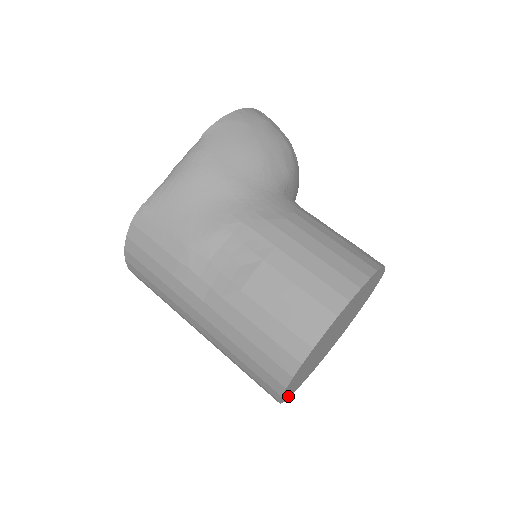
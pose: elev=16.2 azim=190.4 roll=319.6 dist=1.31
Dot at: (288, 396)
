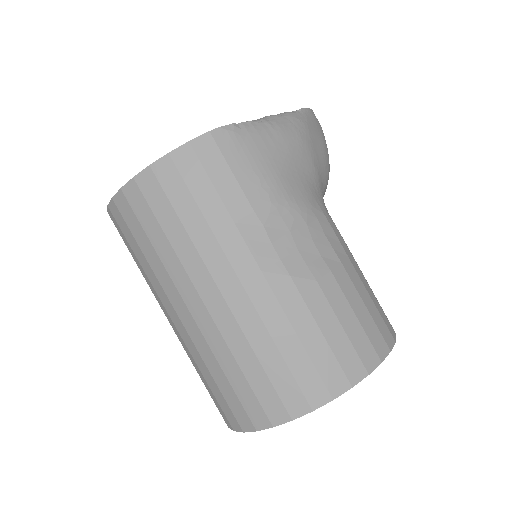
Dot at: occluded
